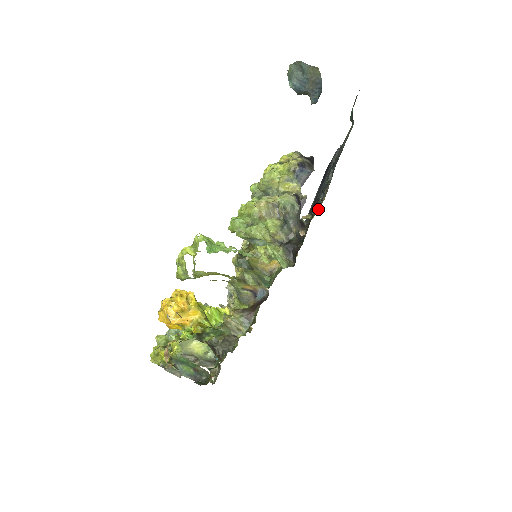
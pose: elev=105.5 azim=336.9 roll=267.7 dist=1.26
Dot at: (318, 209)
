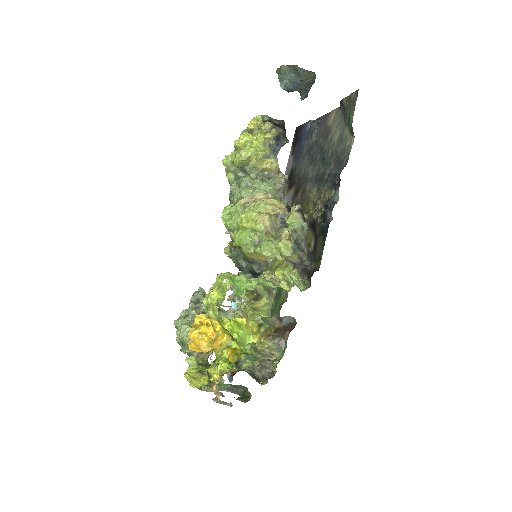
Dot at: (312, 206)
